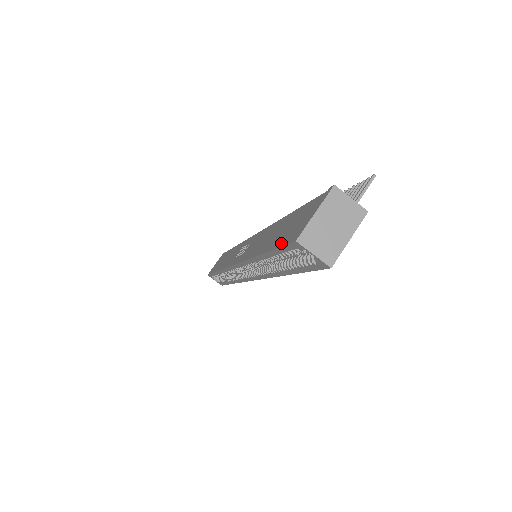
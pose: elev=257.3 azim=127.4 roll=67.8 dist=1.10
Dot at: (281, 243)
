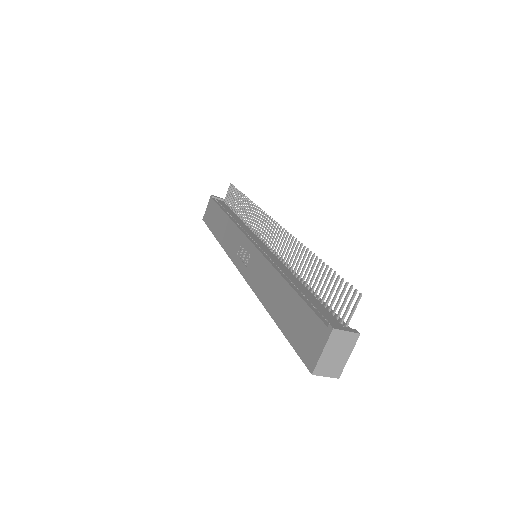
Dot at: (295, 346)
